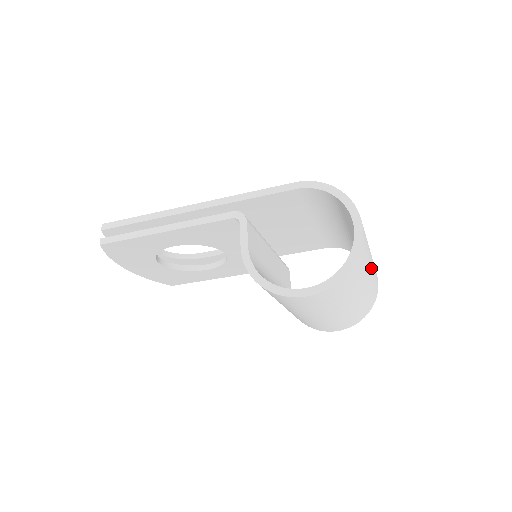
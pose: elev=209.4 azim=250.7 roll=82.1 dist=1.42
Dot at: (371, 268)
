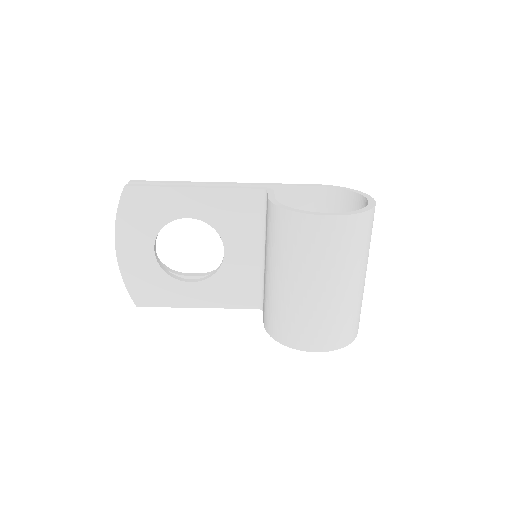
Dot at: (366, 270)
